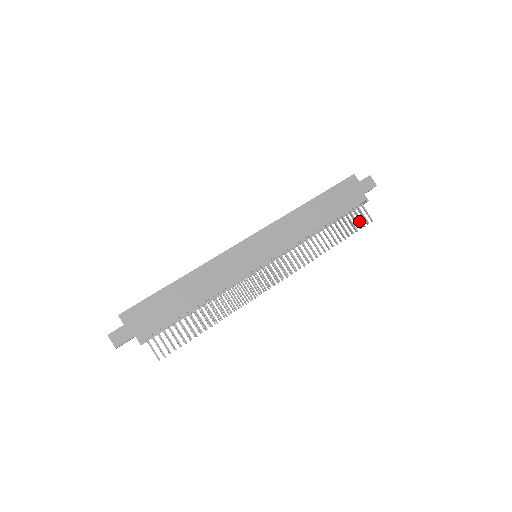
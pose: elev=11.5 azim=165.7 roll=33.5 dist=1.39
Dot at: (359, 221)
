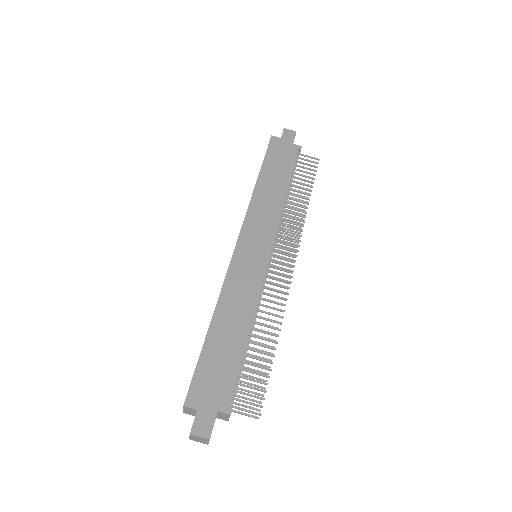
Dot at: occluded
